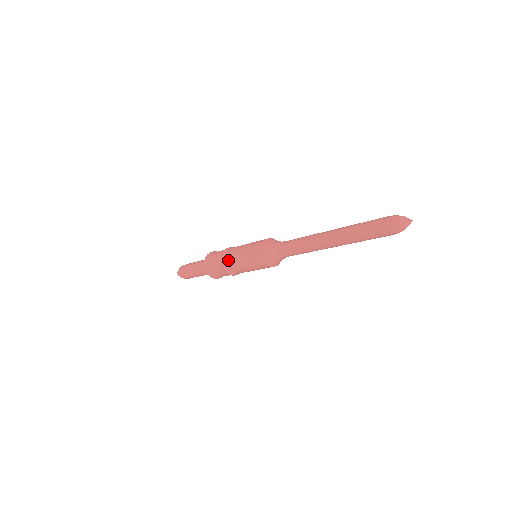
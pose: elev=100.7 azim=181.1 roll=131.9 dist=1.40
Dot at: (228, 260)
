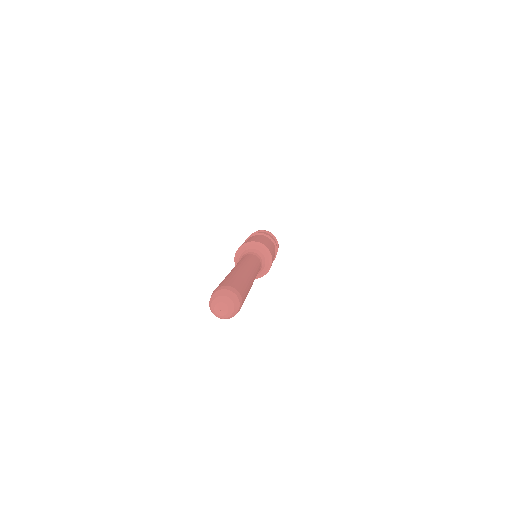
Dot at: occluded
